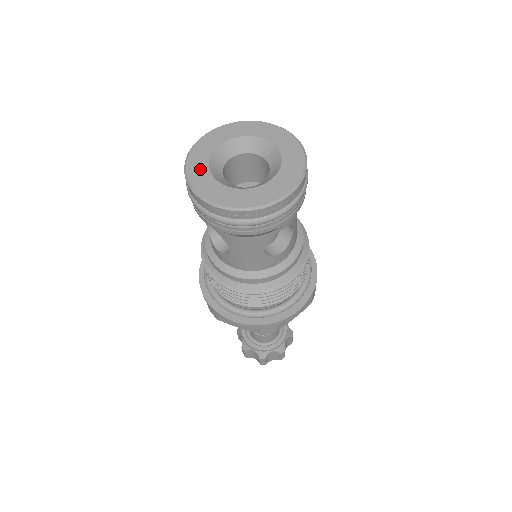
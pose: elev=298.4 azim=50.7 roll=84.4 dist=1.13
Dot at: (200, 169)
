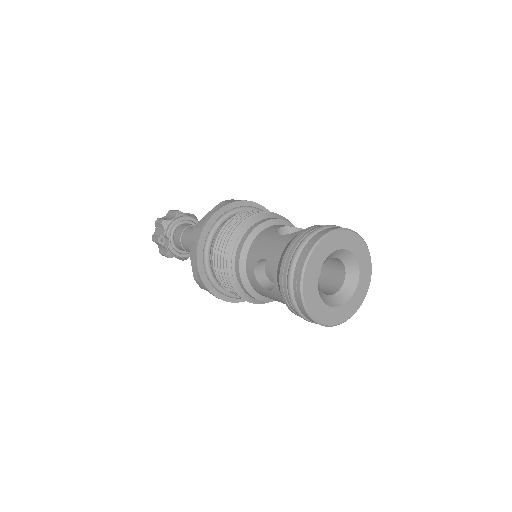
Dot at: (328, 314)
